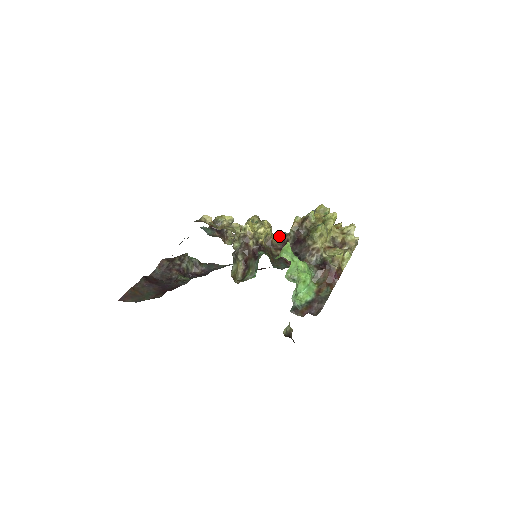
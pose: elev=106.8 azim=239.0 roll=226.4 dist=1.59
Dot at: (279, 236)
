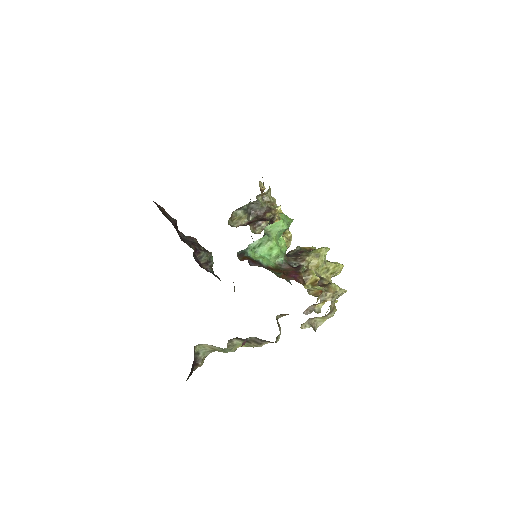
Dot at: occluded
